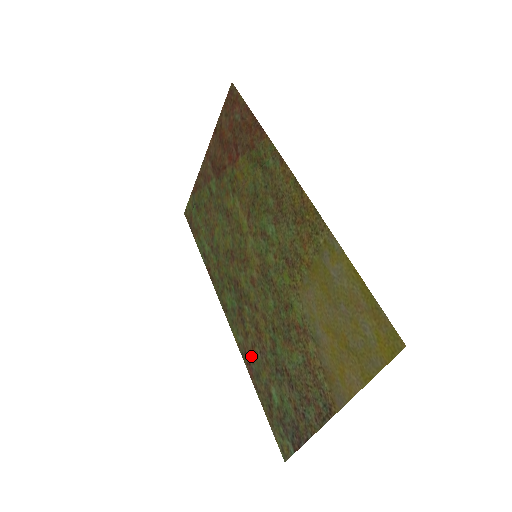
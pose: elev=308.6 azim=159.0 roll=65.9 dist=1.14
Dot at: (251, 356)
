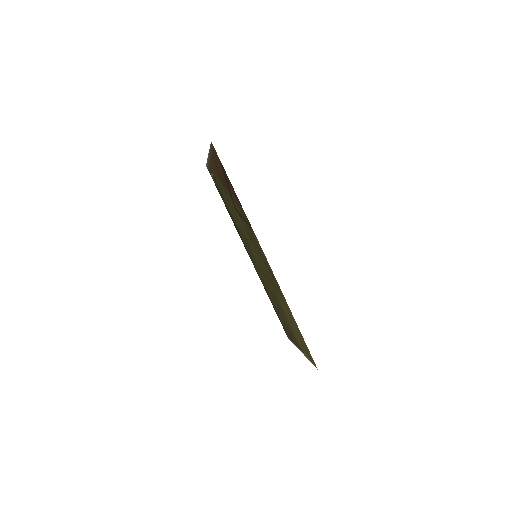
Dot at: (266, 289)
